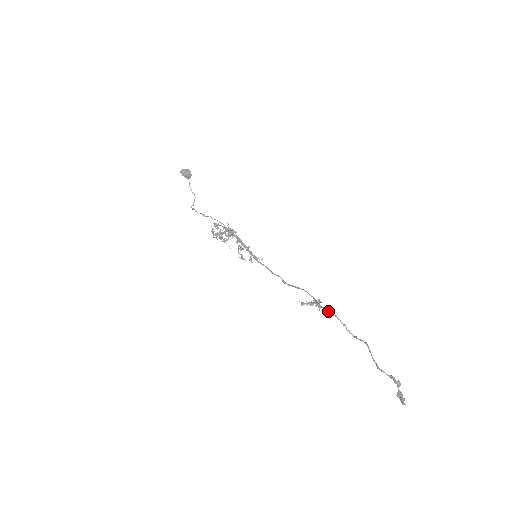
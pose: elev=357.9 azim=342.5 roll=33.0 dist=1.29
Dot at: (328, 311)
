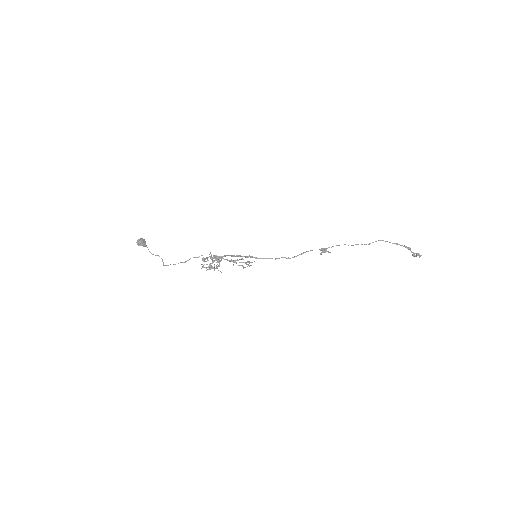
Dot at: occluded
